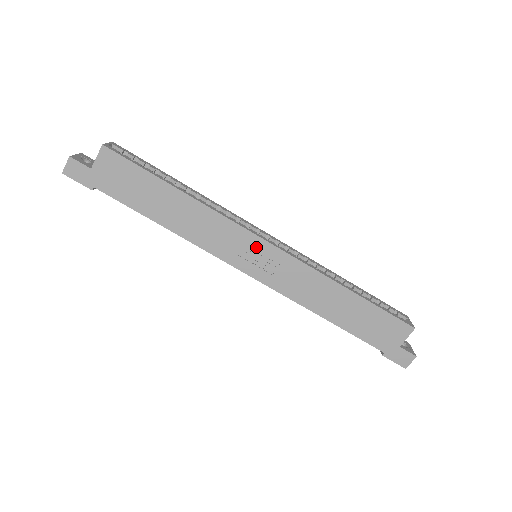
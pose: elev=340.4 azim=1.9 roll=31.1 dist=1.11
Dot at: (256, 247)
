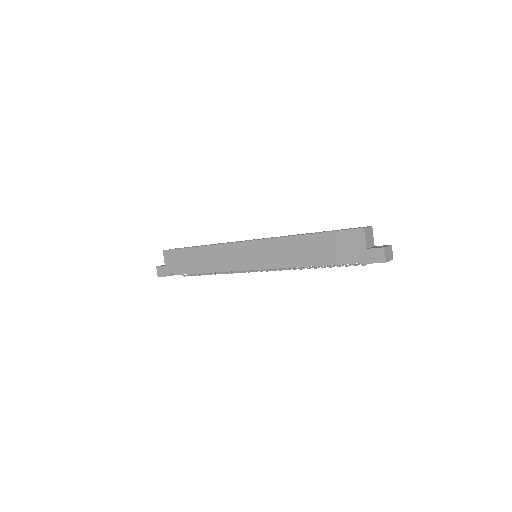
Dot at: (244, 249)
